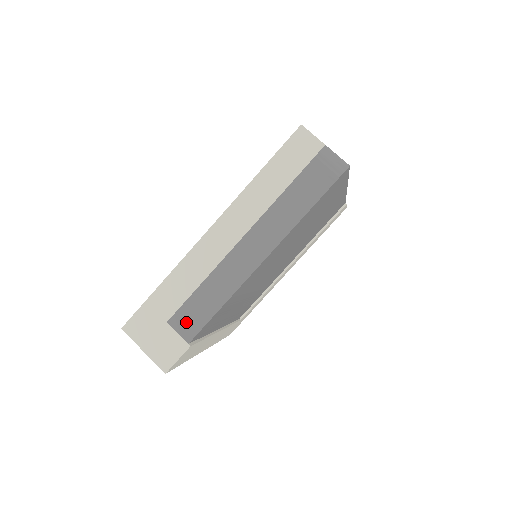
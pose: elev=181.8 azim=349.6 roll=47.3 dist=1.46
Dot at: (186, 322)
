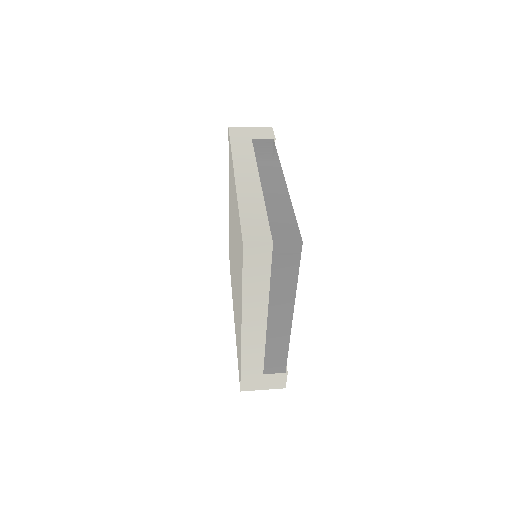
Dot at: (274, 368)
